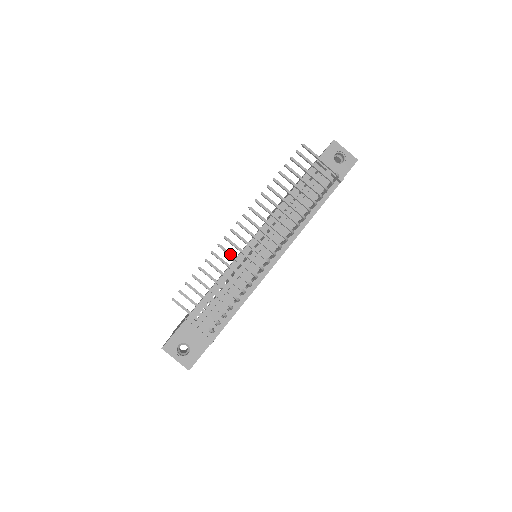
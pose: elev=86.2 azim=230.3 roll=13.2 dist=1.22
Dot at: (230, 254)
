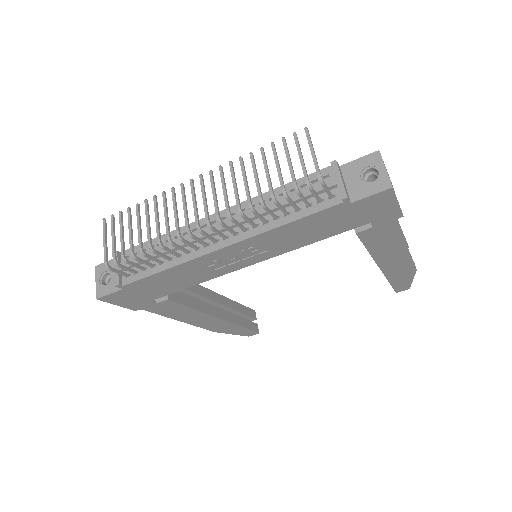
Dot at: (165, 206)
